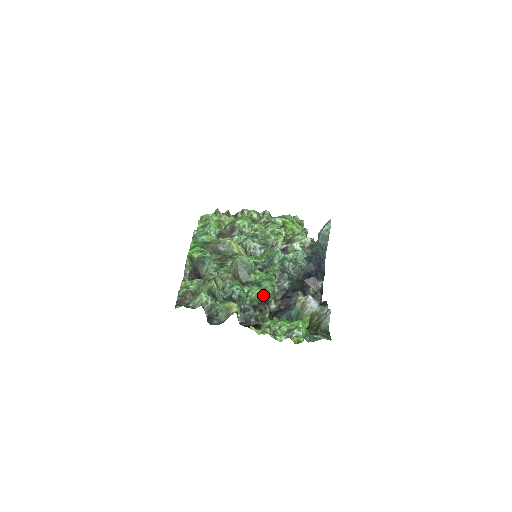
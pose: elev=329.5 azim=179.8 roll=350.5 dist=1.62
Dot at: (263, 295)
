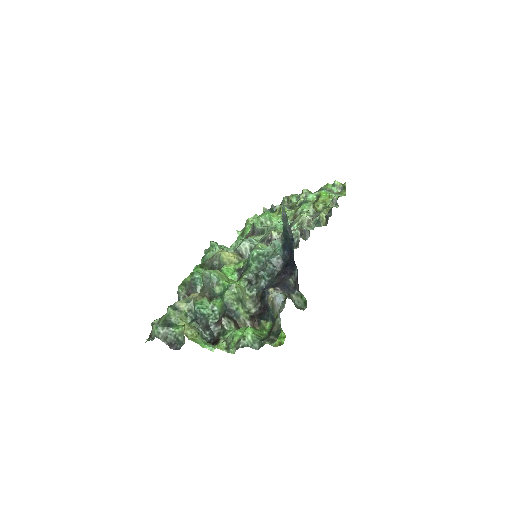
Dot at: (224, 306)
